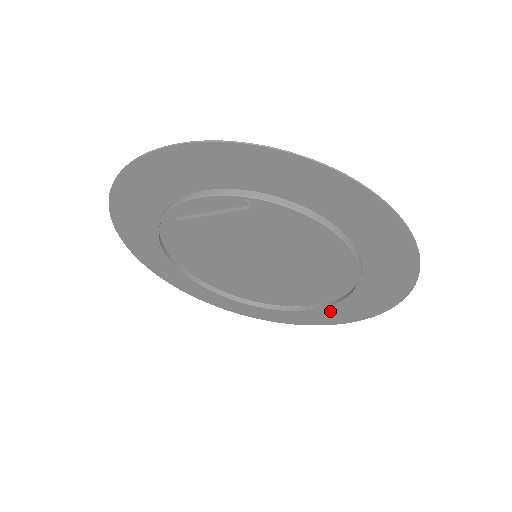
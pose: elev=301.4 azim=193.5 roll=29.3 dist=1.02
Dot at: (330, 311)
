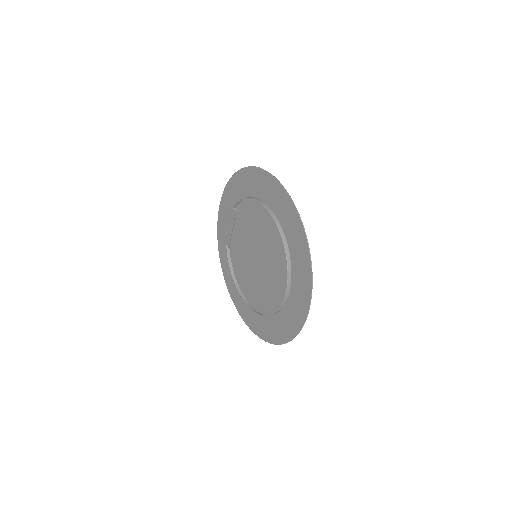
Dot at: (298, 288)
